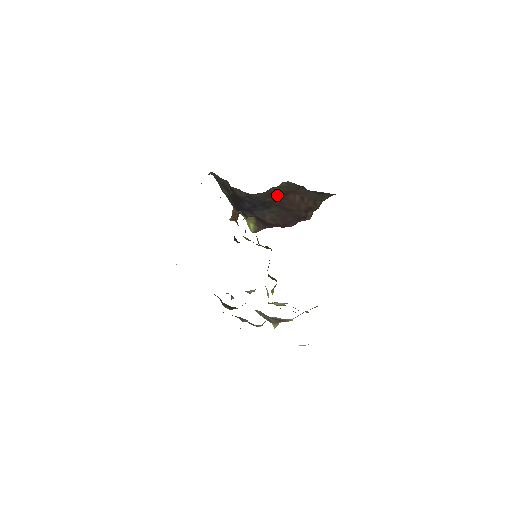
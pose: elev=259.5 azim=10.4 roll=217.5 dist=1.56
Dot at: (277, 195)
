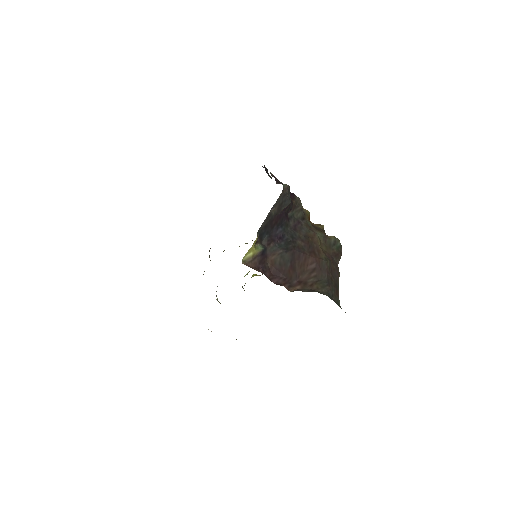
Dot at: (308, 246)
